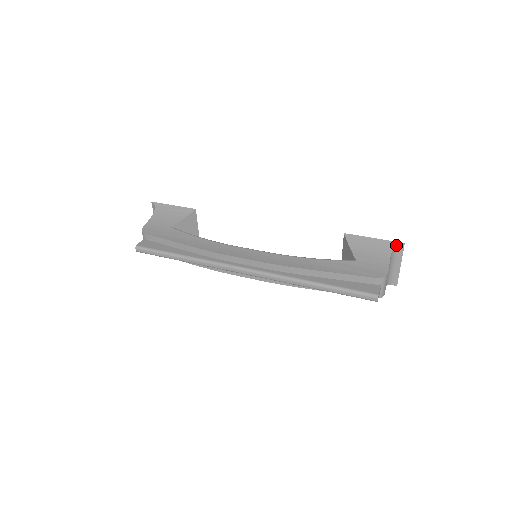
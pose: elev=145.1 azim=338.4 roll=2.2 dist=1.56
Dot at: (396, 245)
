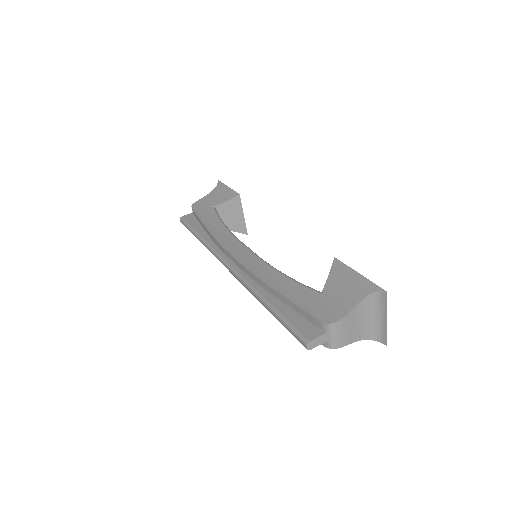
Dot at: (376, 290)
